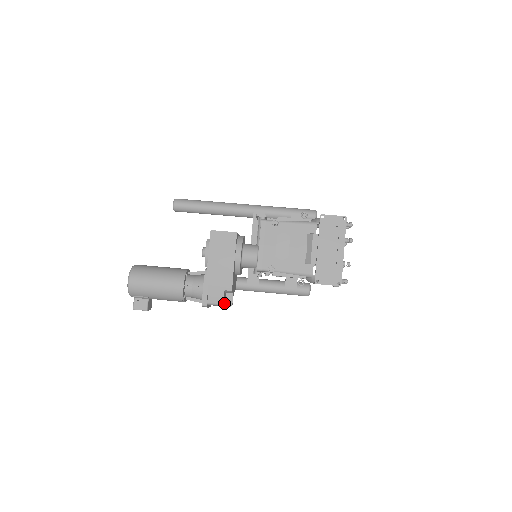
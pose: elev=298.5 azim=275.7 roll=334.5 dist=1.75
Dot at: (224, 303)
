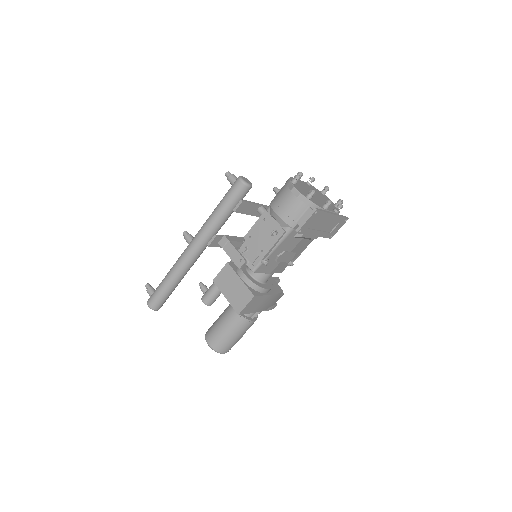
Dot at: occluded
